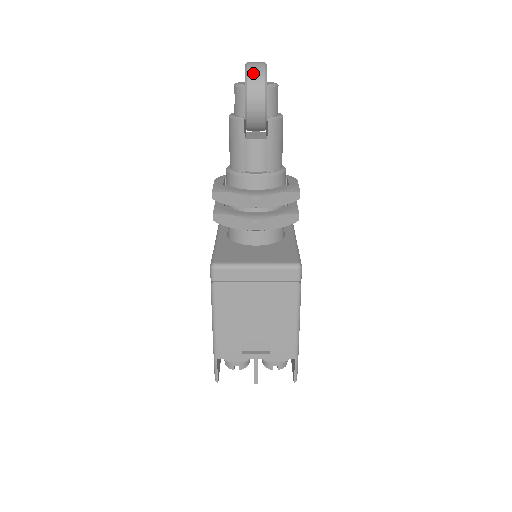
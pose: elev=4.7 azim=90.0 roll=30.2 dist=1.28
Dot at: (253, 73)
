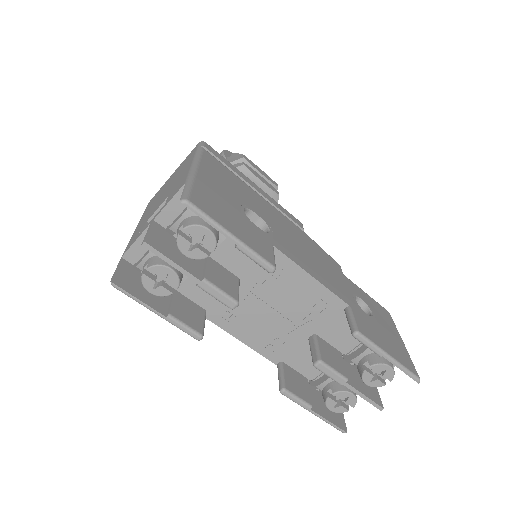
Dot at: occluded
